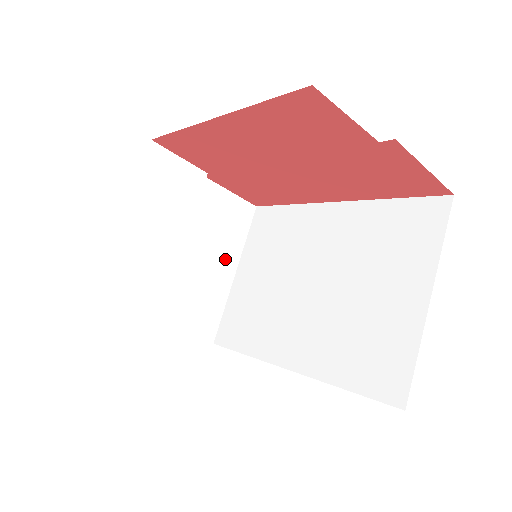
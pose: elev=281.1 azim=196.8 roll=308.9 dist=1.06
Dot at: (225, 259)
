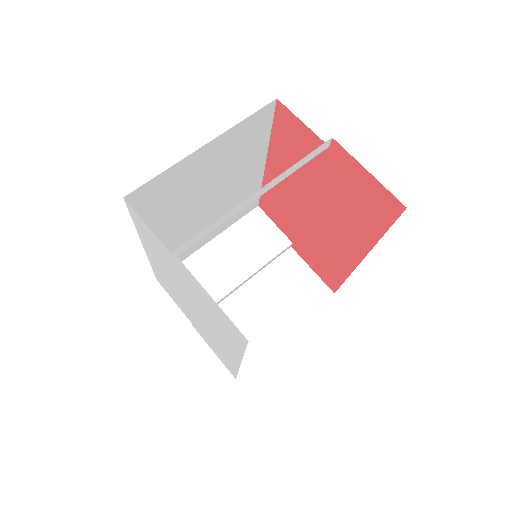
Dot at: (282, 317)
